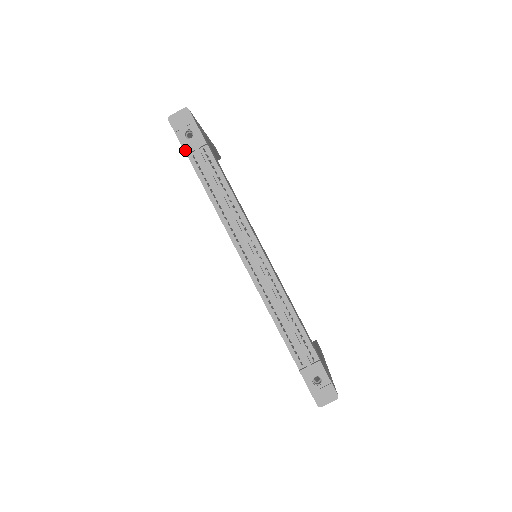
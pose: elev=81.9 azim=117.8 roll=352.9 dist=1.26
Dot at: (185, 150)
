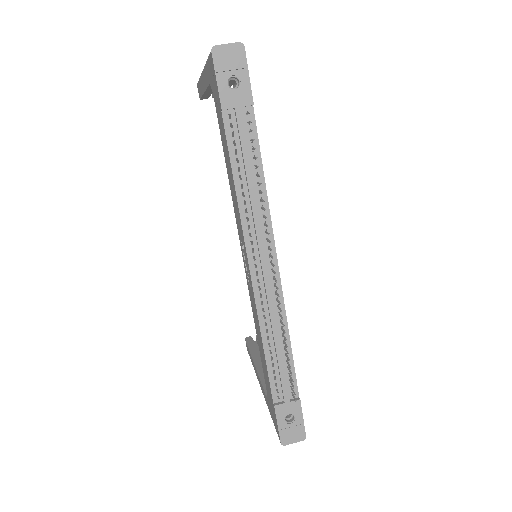
Dot at: (222, 103)
